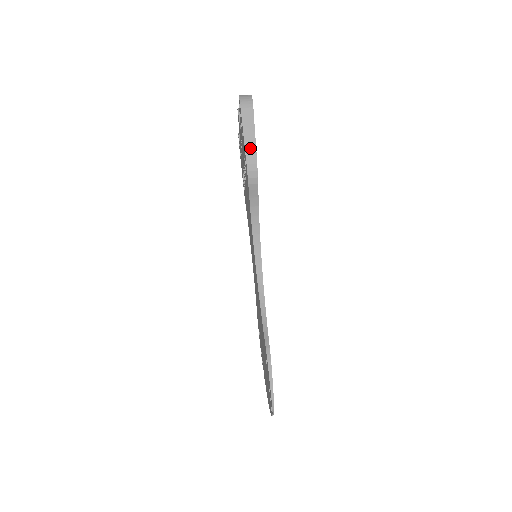
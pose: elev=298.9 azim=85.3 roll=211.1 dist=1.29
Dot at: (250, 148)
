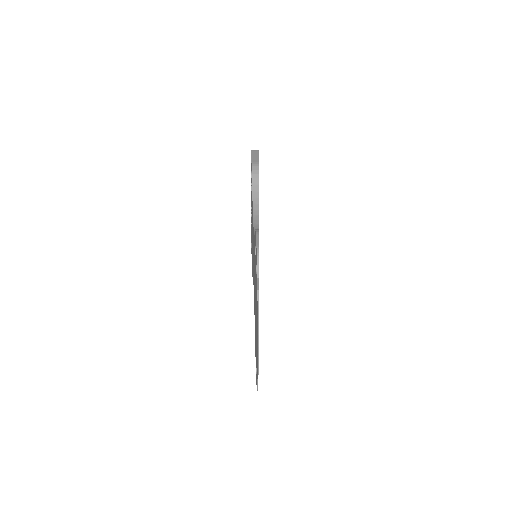
Dot at: (255, 159)
